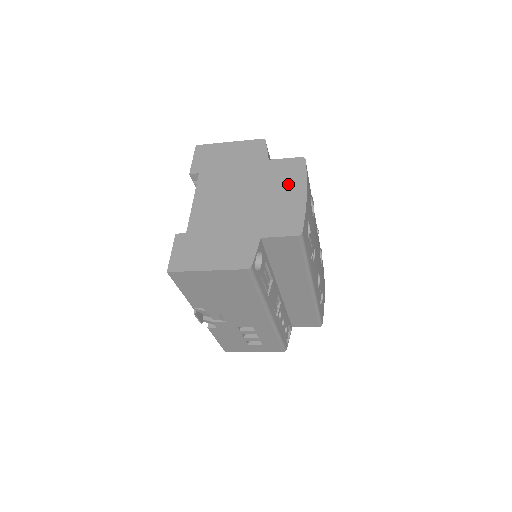
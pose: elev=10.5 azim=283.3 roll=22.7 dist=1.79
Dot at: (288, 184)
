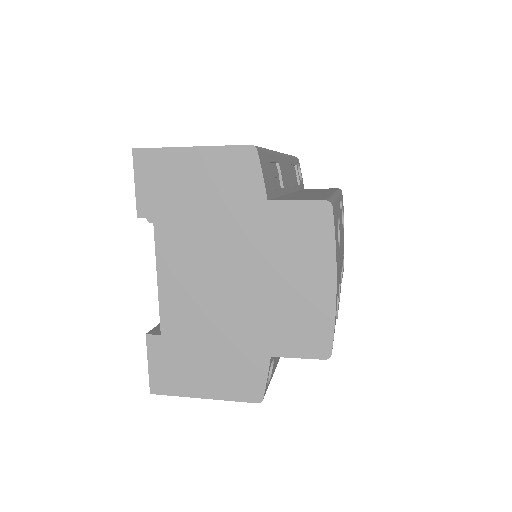
Dot at: (305, 260)
